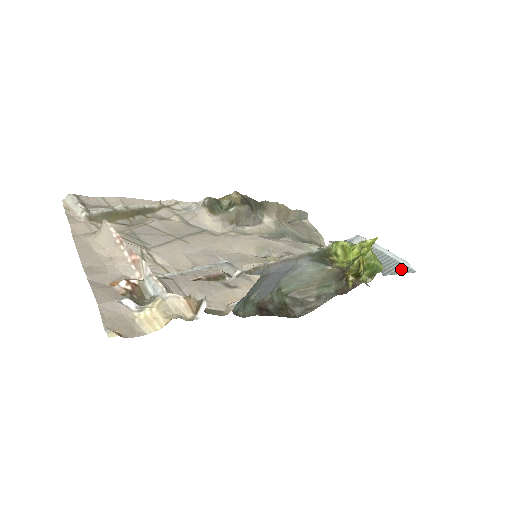
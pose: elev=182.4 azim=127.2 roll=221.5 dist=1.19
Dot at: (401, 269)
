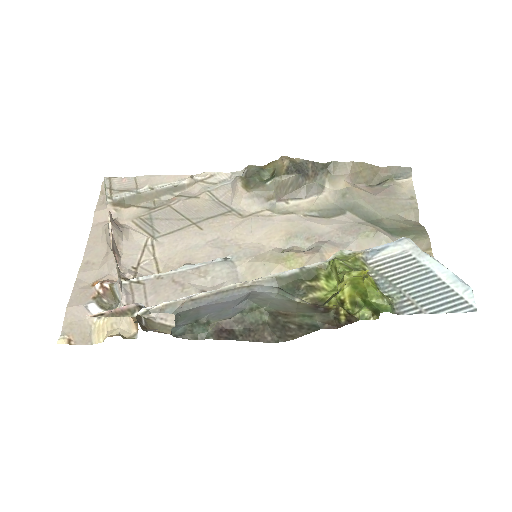
Dot at: (446, 304)
